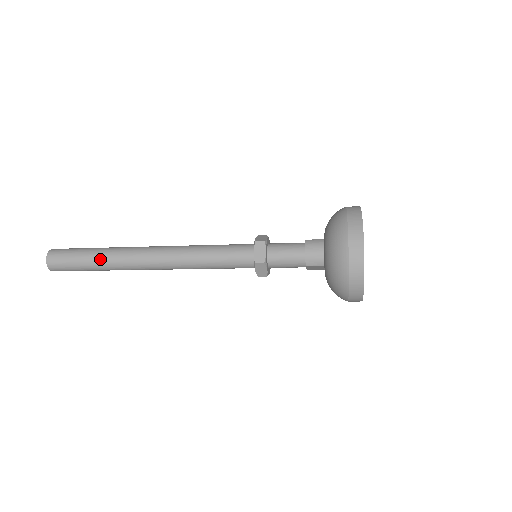
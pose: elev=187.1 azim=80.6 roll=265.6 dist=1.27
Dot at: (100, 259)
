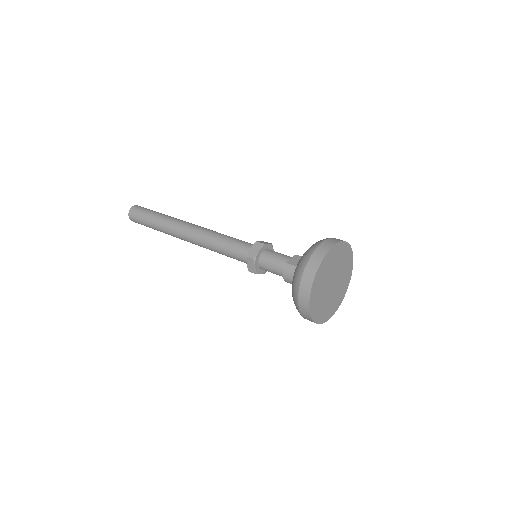
Dot at: (157, 229)
